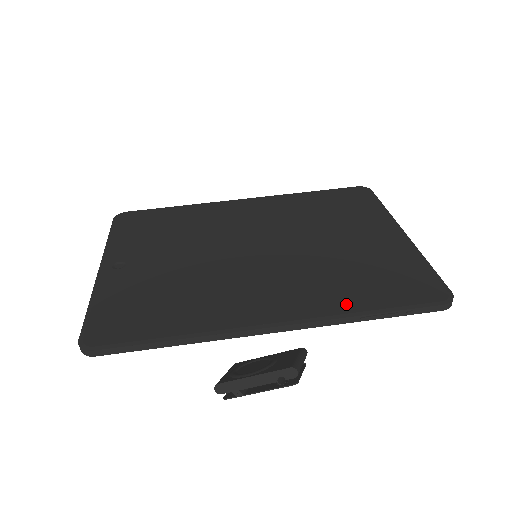
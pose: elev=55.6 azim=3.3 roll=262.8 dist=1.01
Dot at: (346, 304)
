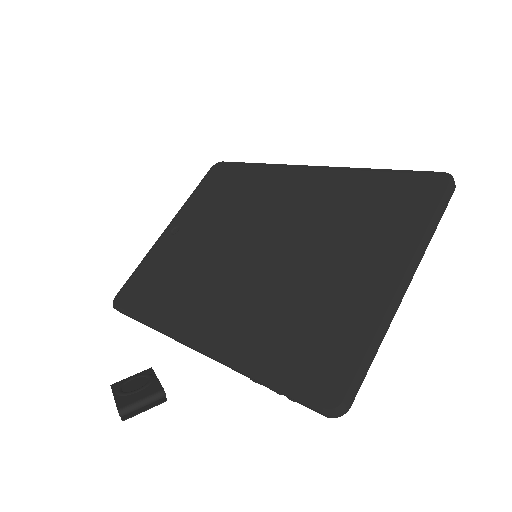
Dot at: (252, 357)
